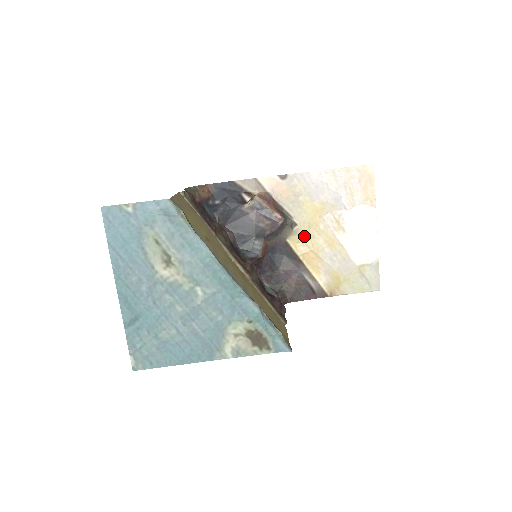
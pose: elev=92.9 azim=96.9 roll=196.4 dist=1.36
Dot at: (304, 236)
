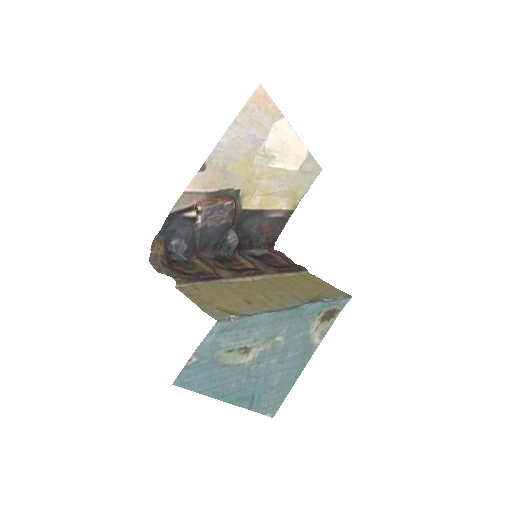
Dot at: (250, 192)
